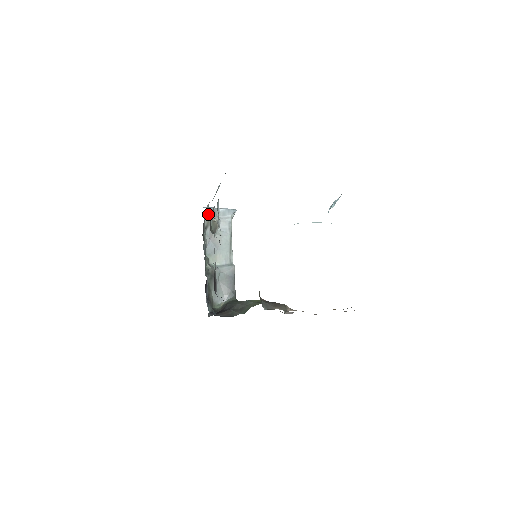
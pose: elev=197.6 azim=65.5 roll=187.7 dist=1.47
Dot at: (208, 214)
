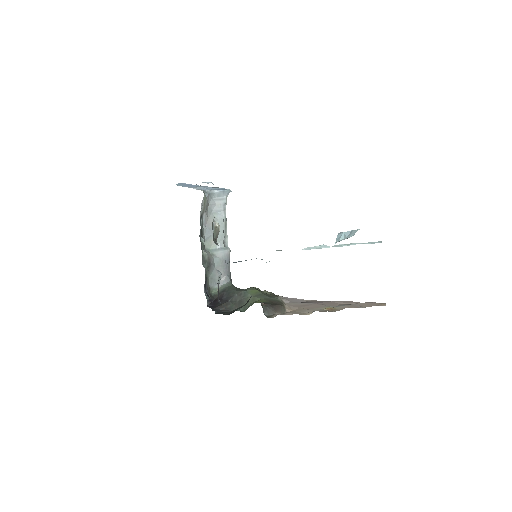
Dot at: (204, 201)
